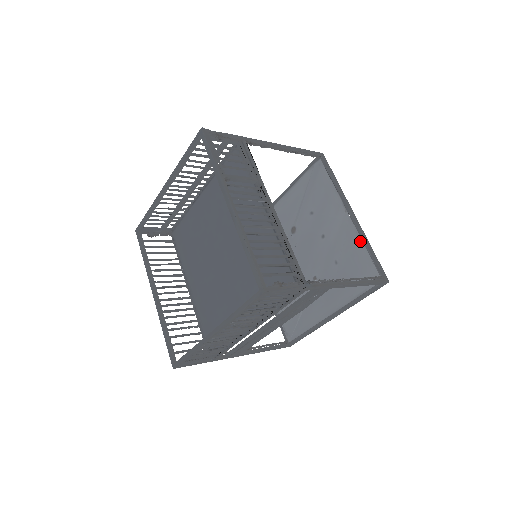
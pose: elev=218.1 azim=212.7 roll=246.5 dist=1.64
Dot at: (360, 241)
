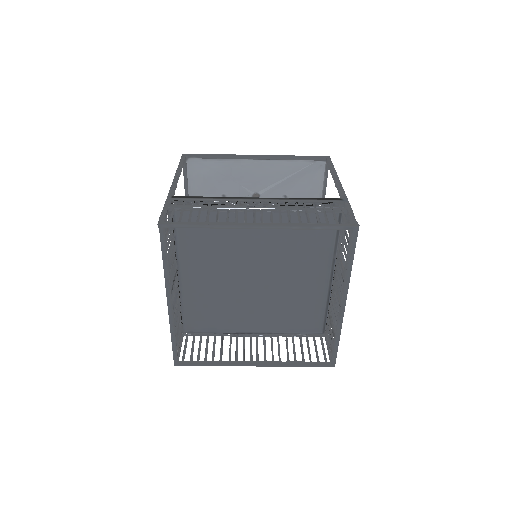
Dot at: occluded
